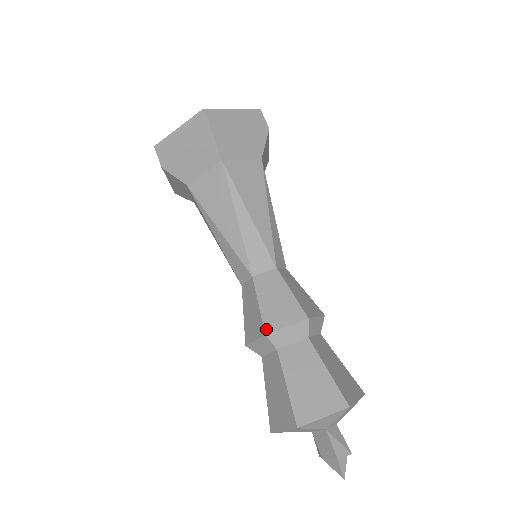
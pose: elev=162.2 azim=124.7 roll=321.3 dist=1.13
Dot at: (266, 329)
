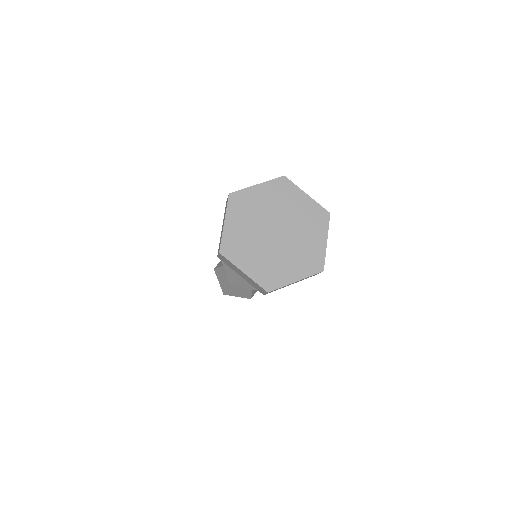
Dot at: occluded
